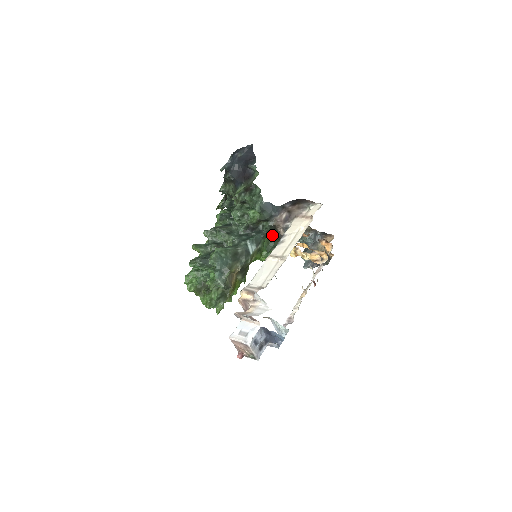
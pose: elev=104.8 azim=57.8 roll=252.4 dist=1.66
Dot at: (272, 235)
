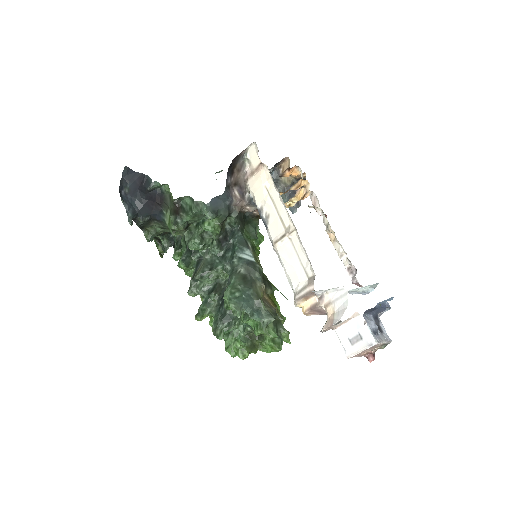
Dot at: occluded
